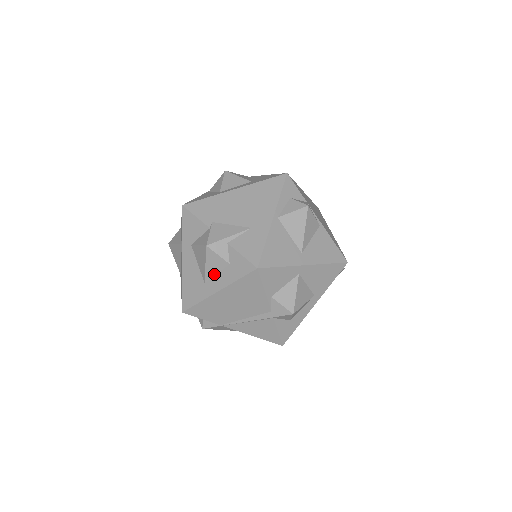
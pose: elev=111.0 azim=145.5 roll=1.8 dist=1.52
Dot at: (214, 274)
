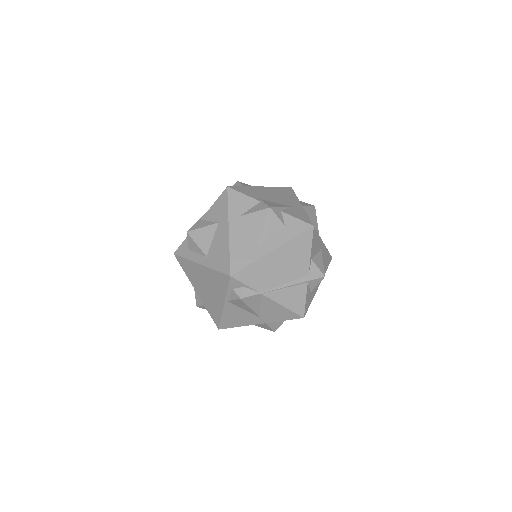
Dot at: (269, 236)
